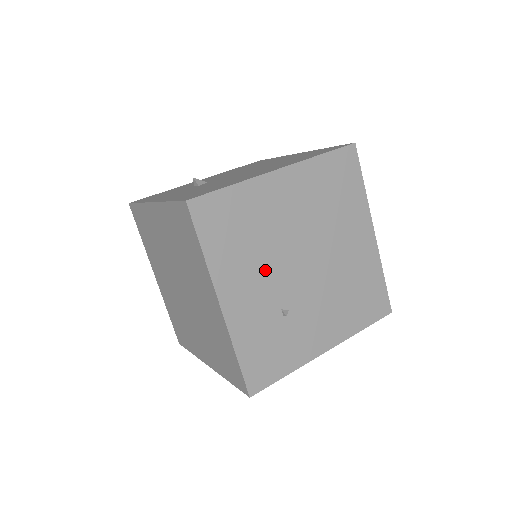
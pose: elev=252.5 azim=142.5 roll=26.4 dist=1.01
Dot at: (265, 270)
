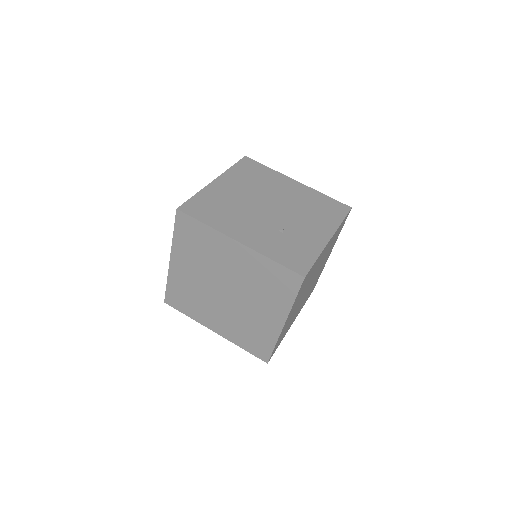
Dot at: (249, 218)
